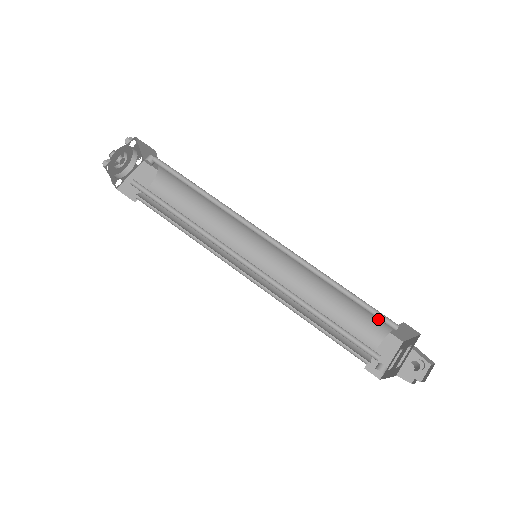
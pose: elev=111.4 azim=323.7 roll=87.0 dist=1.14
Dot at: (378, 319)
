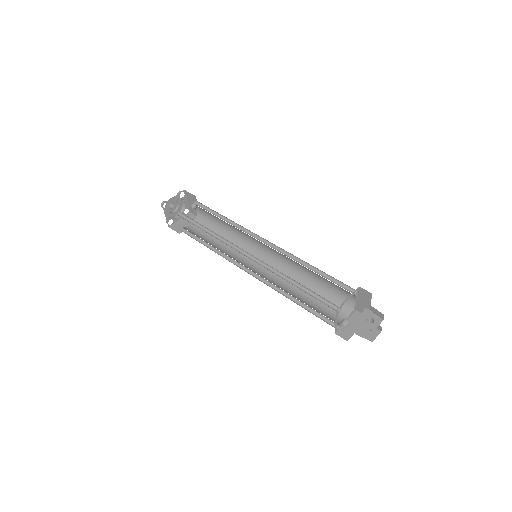
Dot at: (344, 294)
